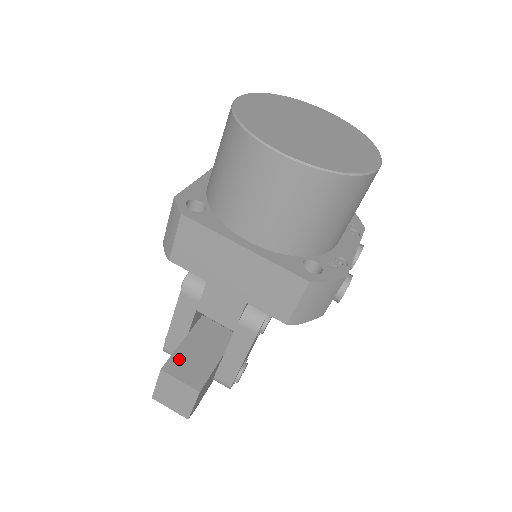
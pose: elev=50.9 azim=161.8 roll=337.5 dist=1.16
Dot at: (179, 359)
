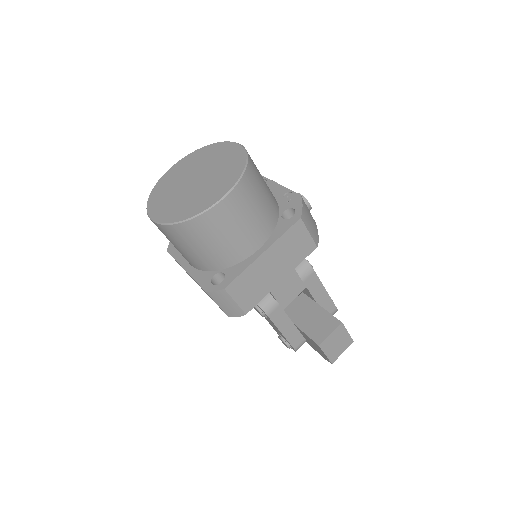
Dot at: (314, 333)
